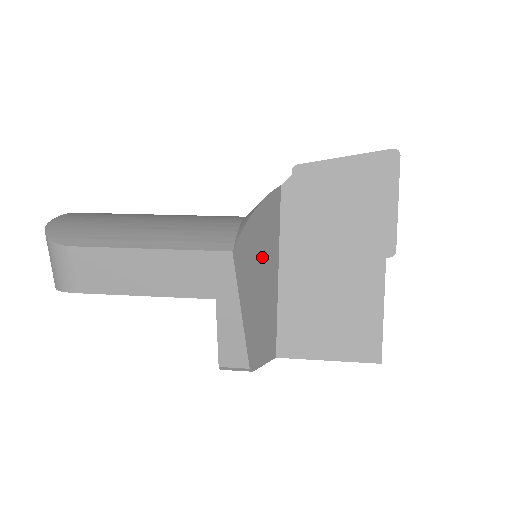
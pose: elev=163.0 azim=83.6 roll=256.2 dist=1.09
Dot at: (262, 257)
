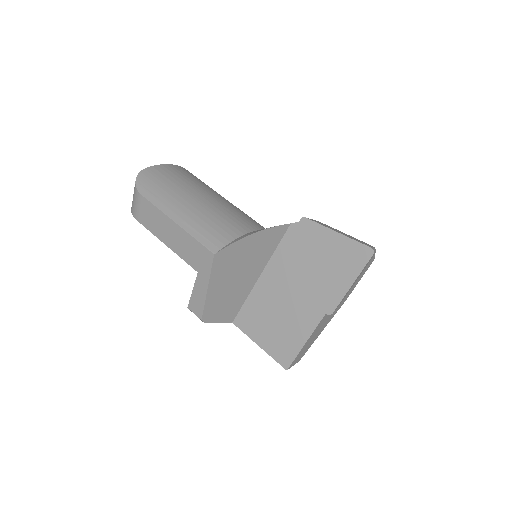
Dot at: (245, 263)
